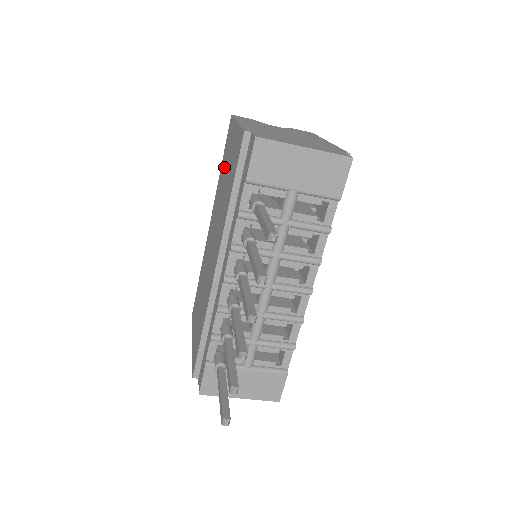
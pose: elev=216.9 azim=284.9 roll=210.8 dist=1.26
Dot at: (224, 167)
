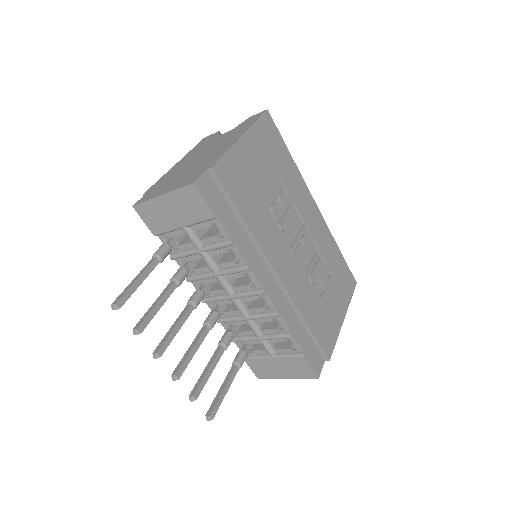
Dot at: occluded
